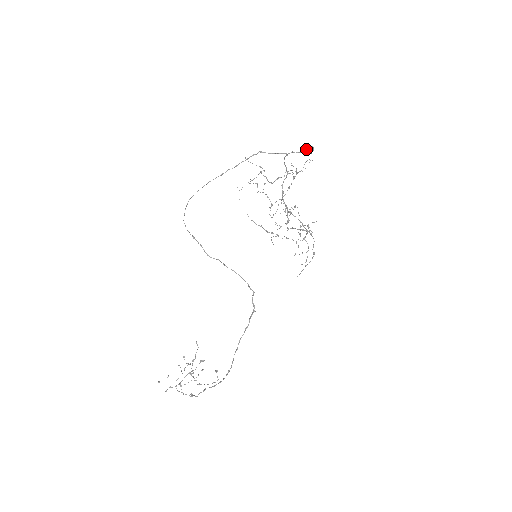
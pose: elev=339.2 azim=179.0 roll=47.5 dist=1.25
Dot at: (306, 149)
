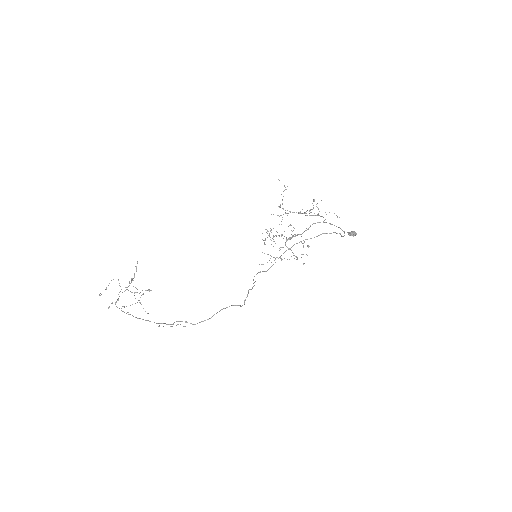
Dot at: (354, 234)
